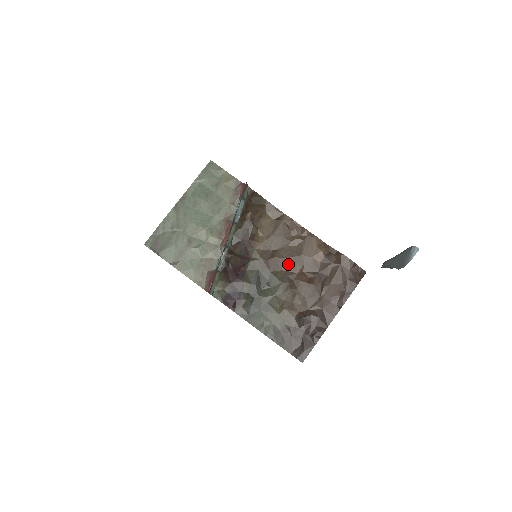
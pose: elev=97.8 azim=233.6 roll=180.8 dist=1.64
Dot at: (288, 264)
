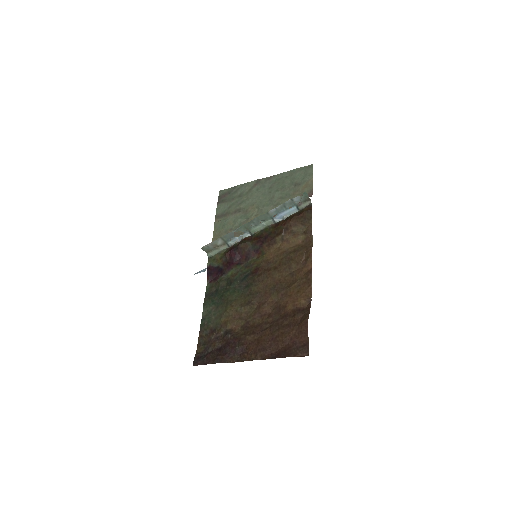
Dot at: (271, 286)
